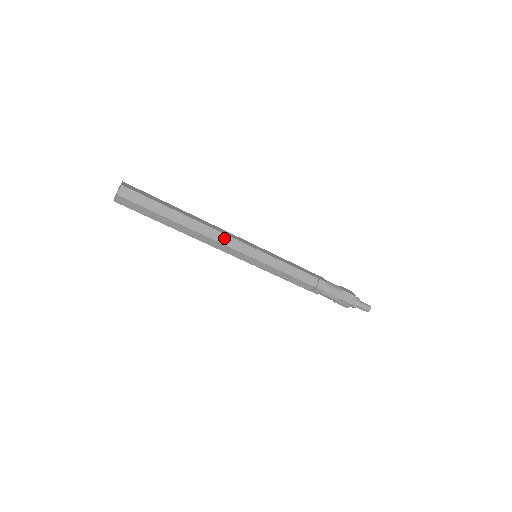
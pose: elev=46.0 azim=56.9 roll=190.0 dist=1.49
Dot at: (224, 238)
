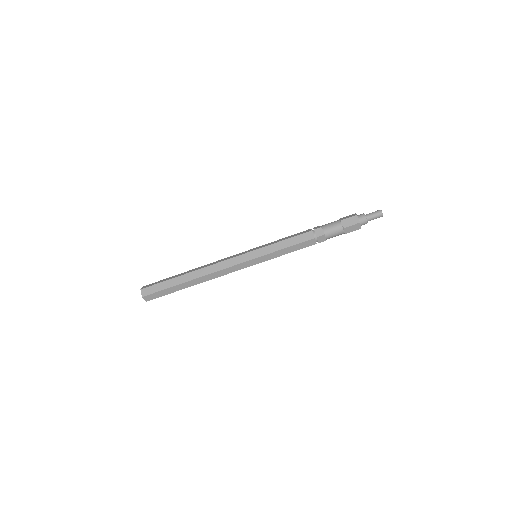
Dot at: (222, 265)
